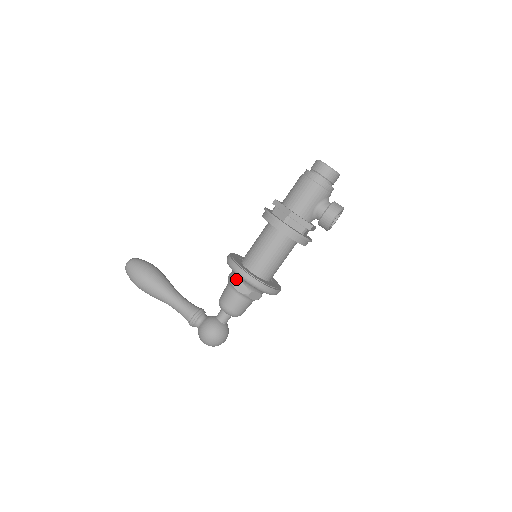
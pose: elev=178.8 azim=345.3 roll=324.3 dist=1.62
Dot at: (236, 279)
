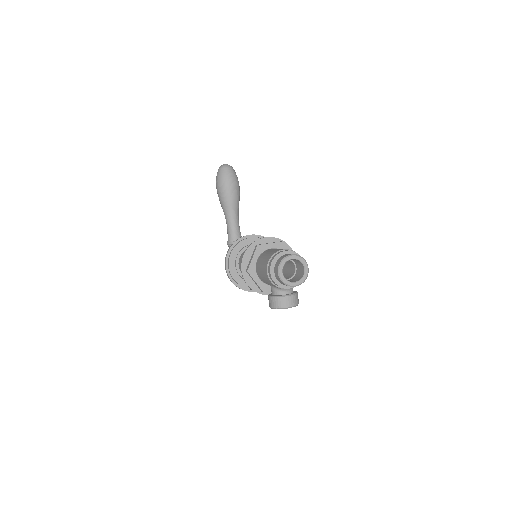
Dot at: occluded
